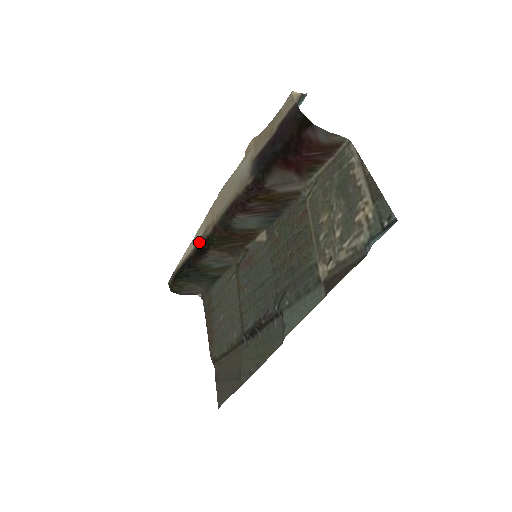
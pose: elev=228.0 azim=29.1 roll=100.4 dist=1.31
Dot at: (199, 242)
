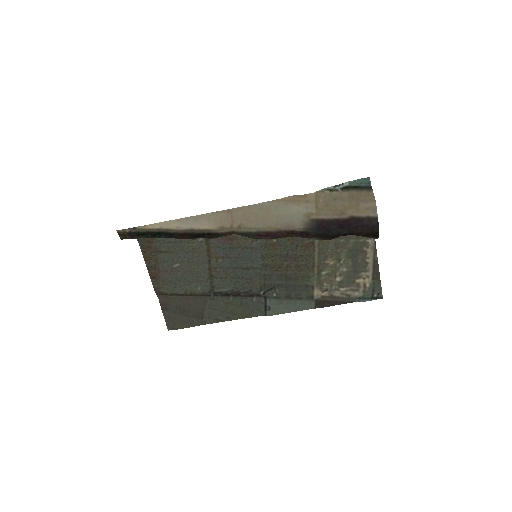
Dot at: (202, 232)
